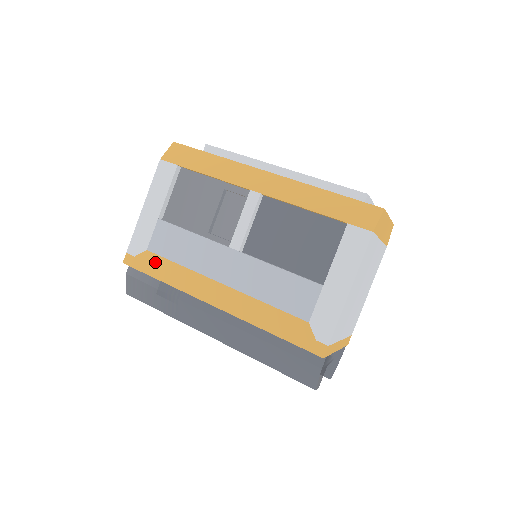
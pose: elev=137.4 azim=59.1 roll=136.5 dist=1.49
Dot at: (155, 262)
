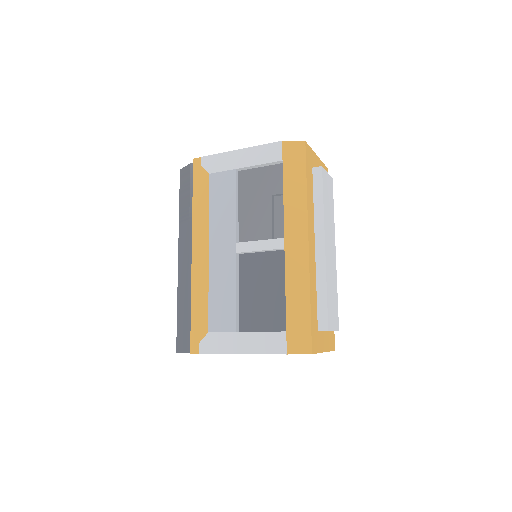
Dot at: (204, 186)
